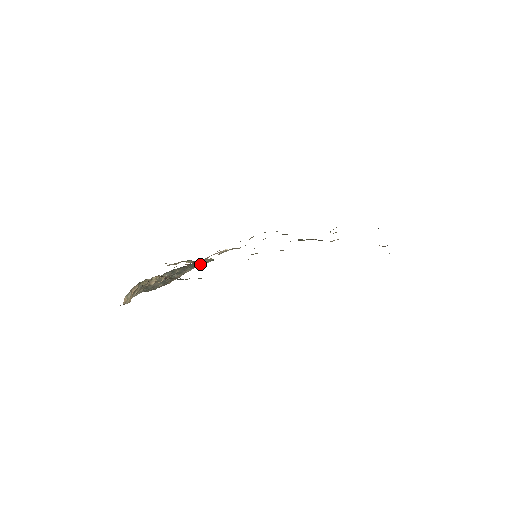
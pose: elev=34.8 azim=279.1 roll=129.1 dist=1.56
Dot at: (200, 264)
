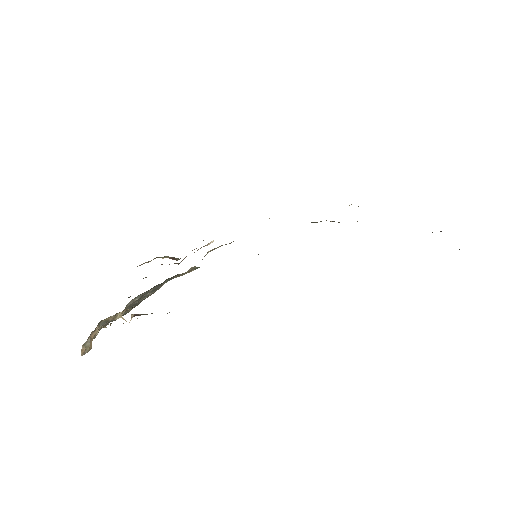
Dot at: (181, 275)
